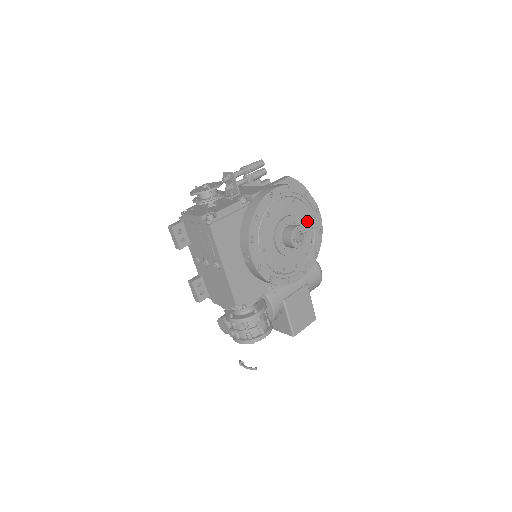
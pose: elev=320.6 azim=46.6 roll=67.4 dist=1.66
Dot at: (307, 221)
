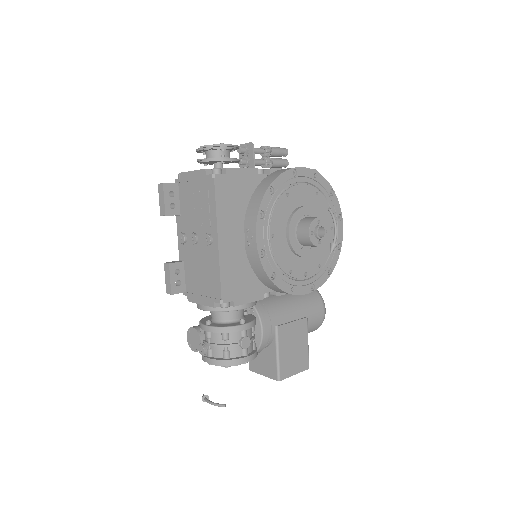
Dot at: occluded
